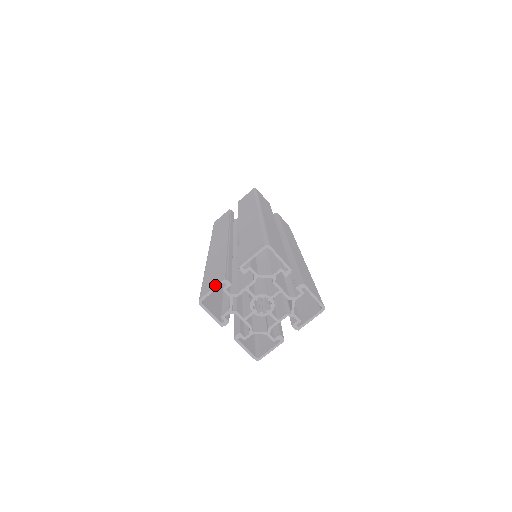
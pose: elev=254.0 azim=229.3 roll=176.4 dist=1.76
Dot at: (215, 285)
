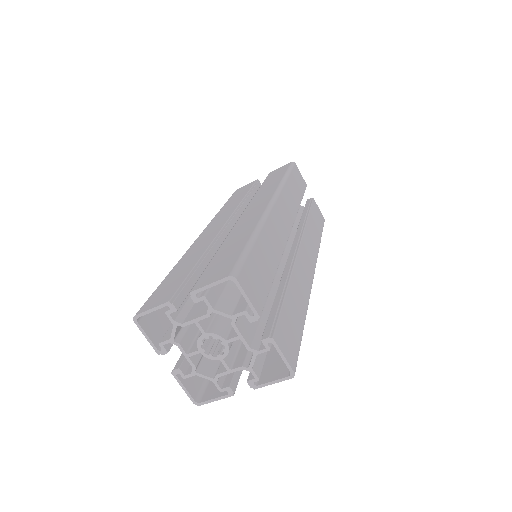
Dot at: (157, 304)
